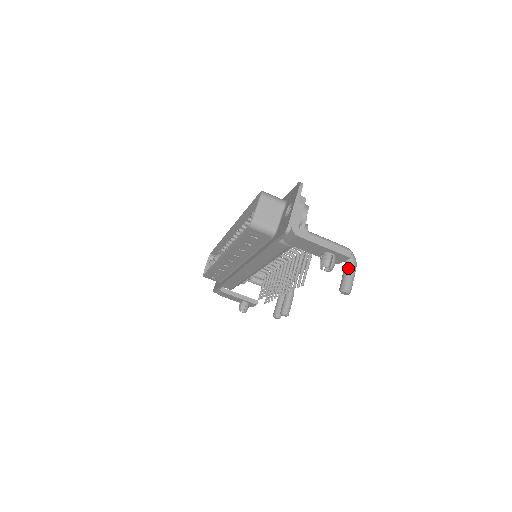
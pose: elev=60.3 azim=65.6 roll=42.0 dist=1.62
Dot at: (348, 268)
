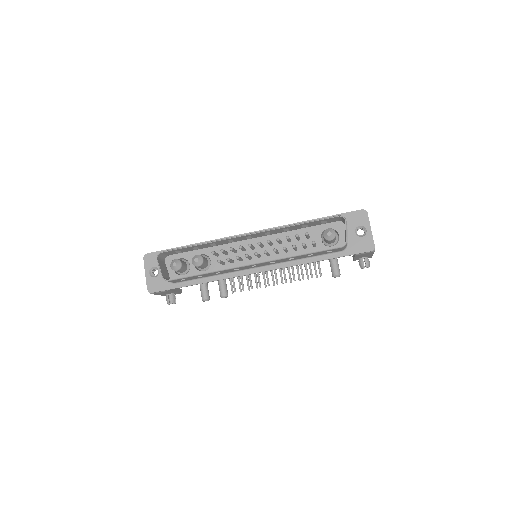
Dot at: (336, 259)
